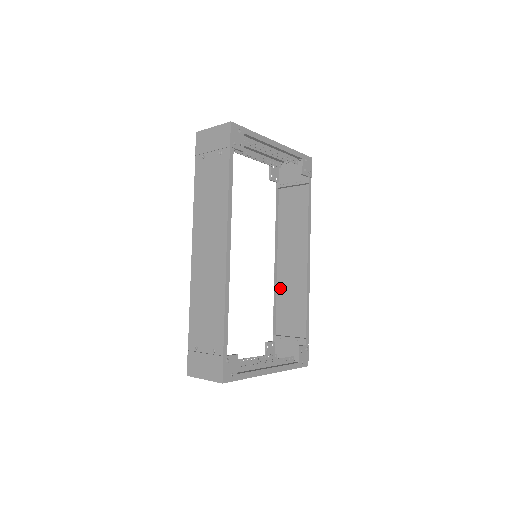
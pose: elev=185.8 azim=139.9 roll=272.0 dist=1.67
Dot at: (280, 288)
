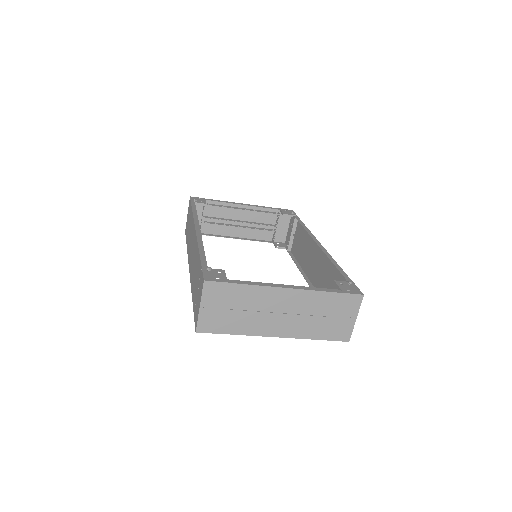
Dot at: occluded
